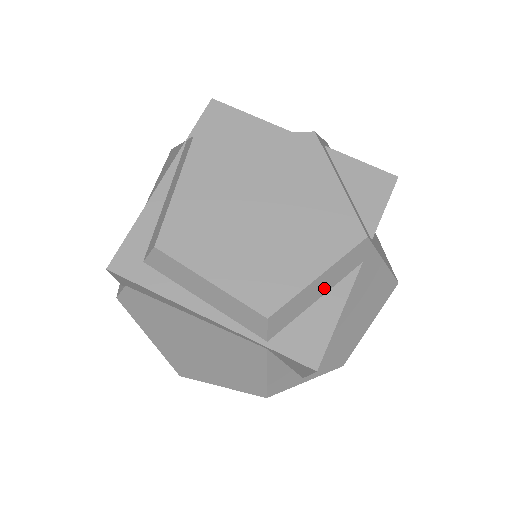
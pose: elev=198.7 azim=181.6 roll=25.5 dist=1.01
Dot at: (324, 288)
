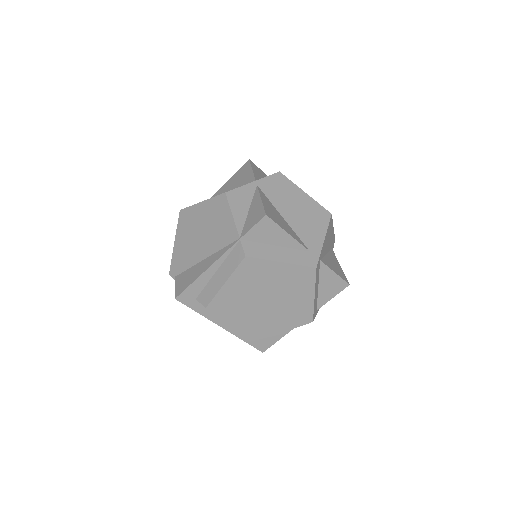
Dot at: occluded
